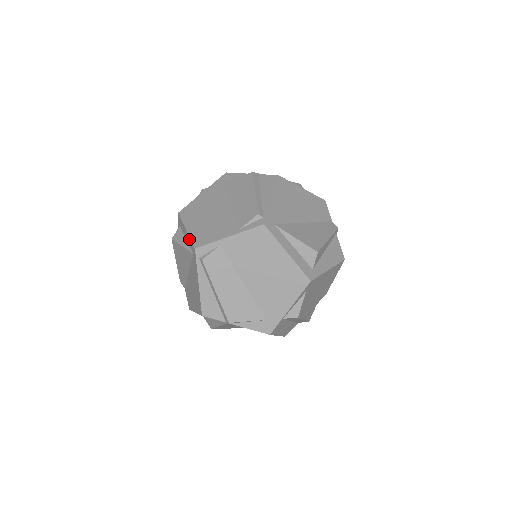
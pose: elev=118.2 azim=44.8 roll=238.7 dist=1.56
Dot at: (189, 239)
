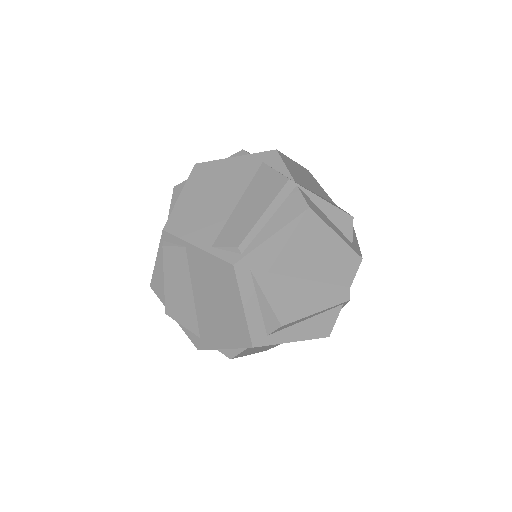
Dot at: (173, 210)
